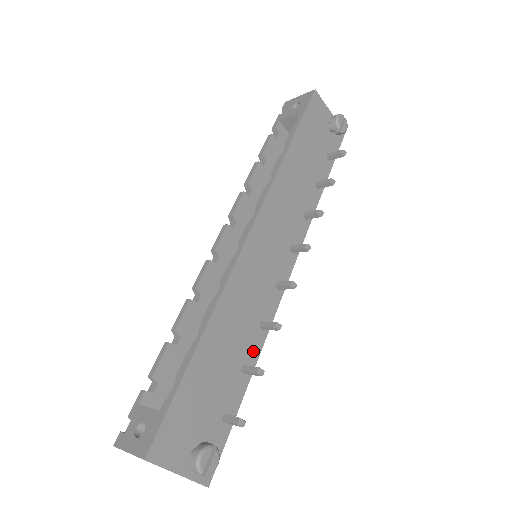
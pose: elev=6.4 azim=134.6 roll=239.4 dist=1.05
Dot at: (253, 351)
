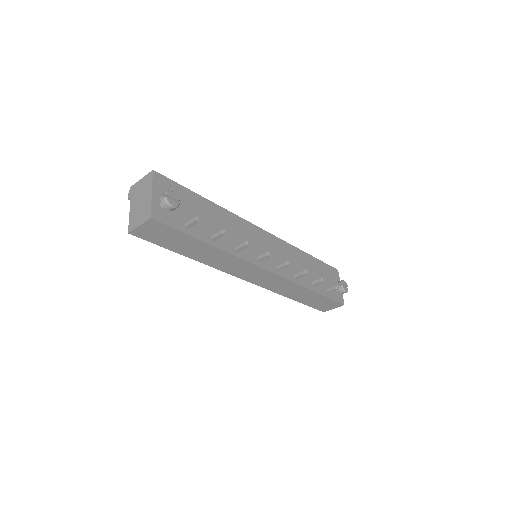
Dot at: (223, 245)
